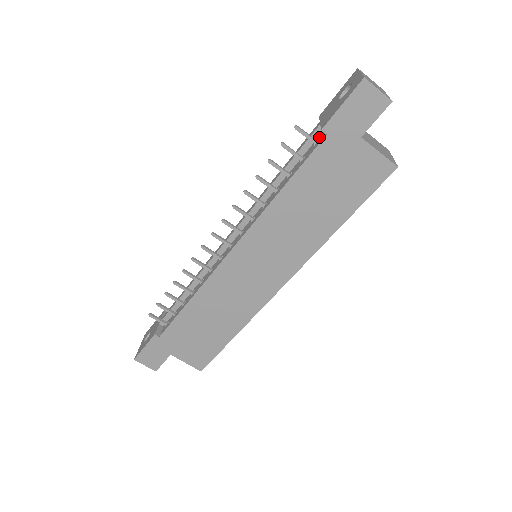
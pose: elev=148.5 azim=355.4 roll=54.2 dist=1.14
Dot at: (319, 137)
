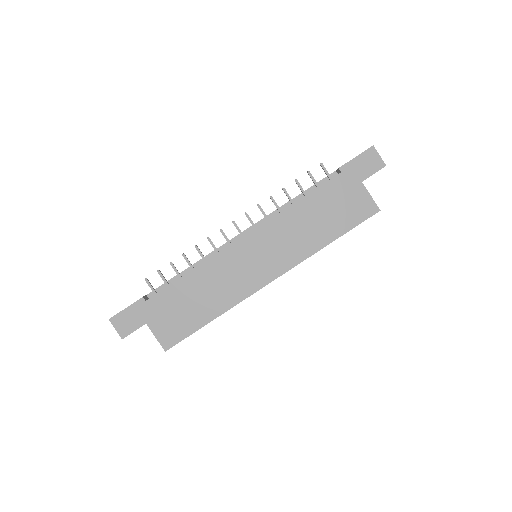
Dot at: occluded
